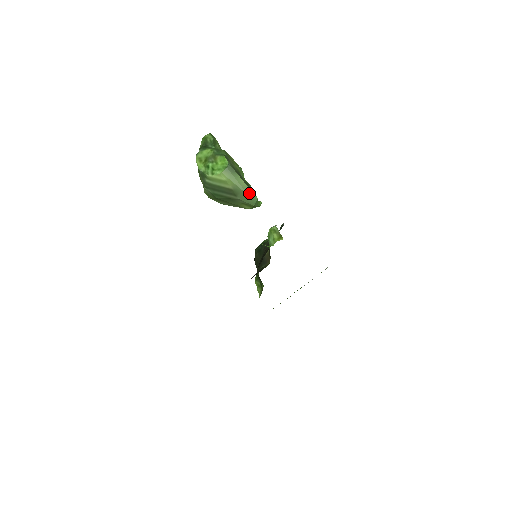
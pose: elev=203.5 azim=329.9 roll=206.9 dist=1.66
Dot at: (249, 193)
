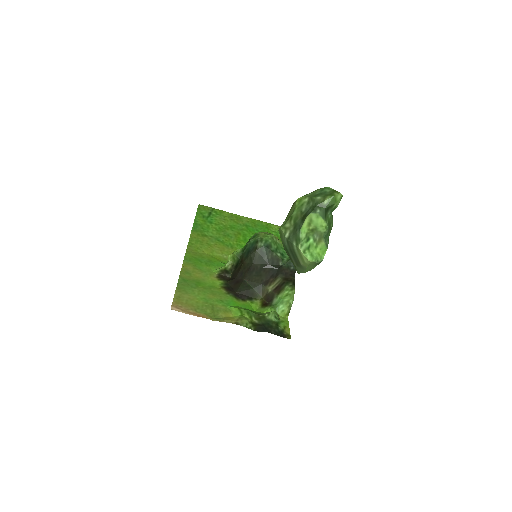
Dot at: occluded
